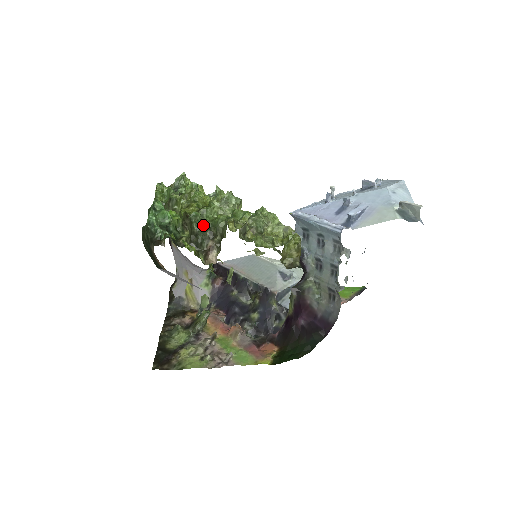
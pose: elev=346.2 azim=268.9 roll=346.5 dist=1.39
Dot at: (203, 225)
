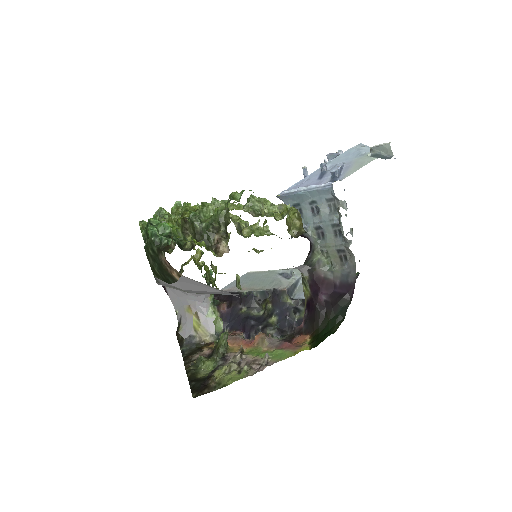
Dot at: (204, 223)
